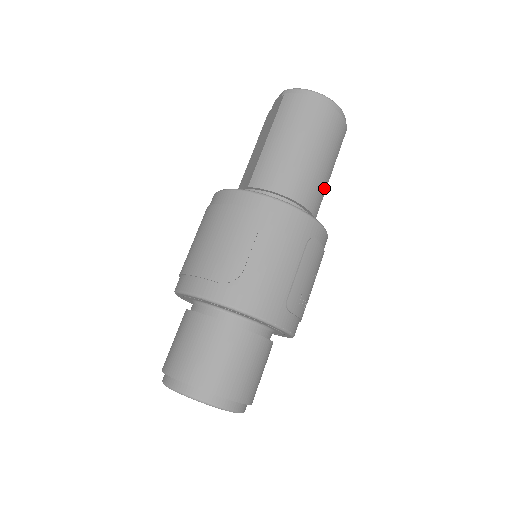
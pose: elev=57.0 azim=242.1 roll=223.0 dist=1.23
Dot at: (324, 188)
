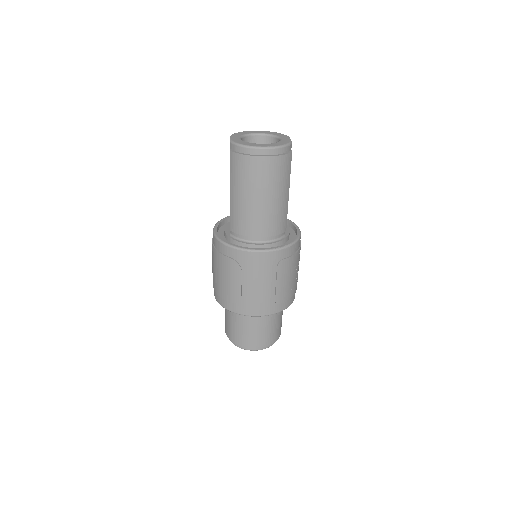
Dot at: (285, 210)
